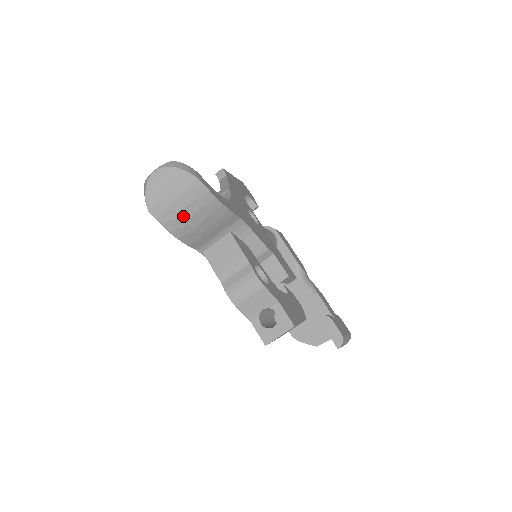
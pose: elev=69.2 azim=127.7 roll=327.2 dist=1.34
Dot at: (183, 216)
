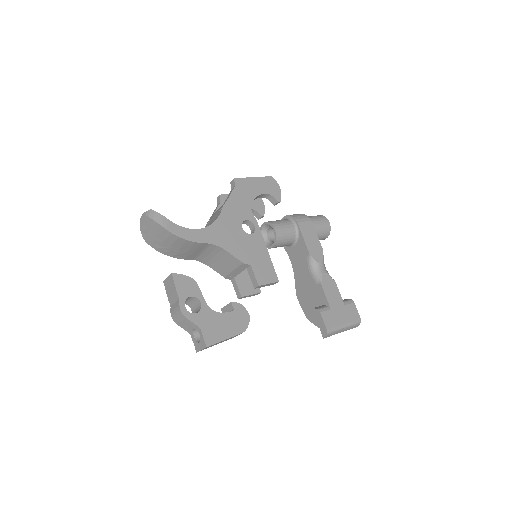
Dot at: (165, 246)
